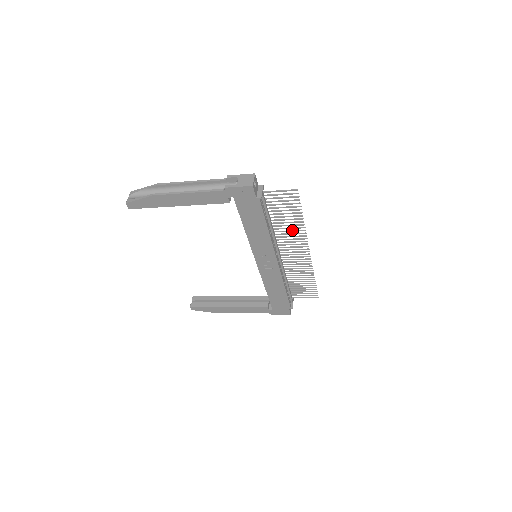
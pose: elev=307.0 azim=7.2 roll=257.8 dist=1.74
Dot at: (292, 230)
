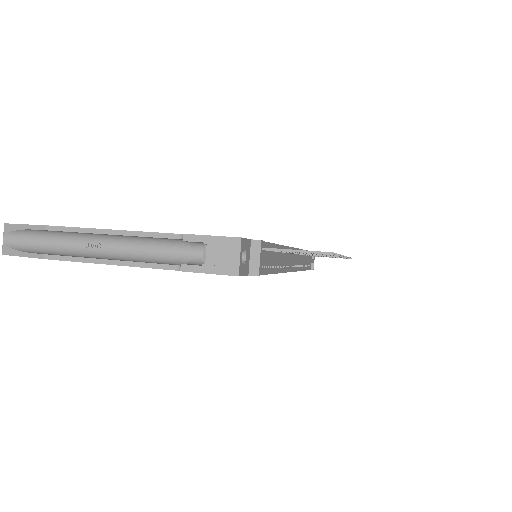
Dot at: occluded
